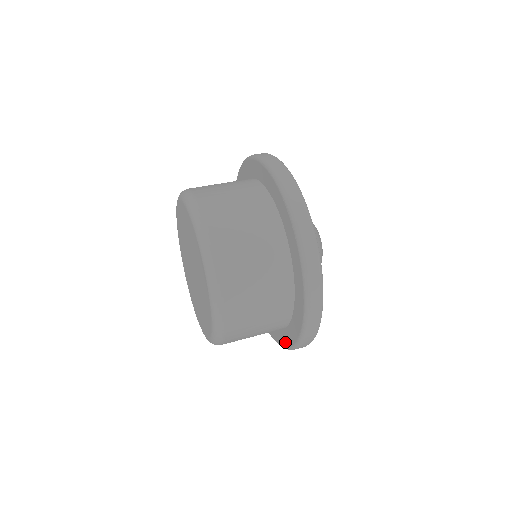
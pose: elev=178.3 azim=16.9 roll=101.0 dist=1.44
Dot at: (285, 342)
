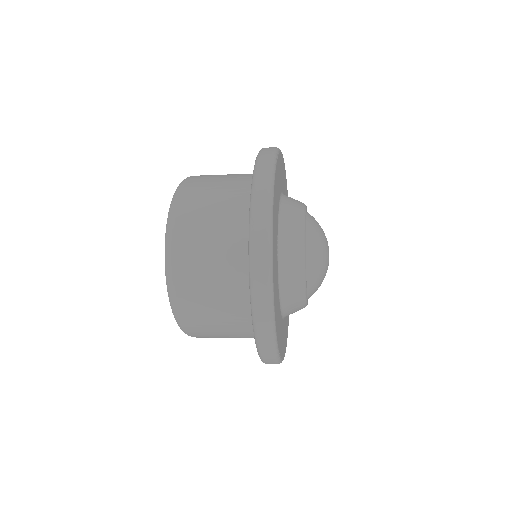
Dot at: occluded
